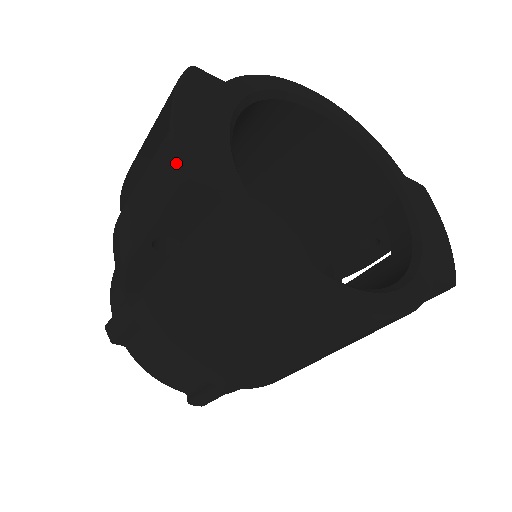
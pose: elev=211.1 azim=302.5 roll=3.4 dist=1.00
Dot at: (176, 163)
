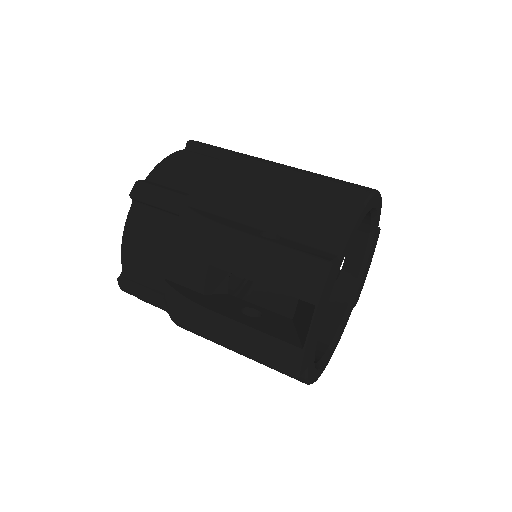
Dot at: (298, 370)
